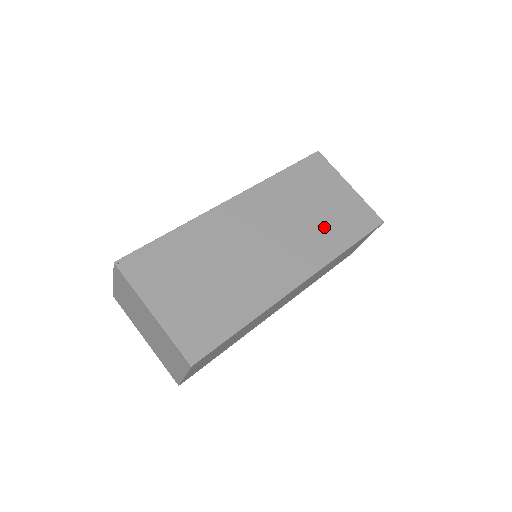
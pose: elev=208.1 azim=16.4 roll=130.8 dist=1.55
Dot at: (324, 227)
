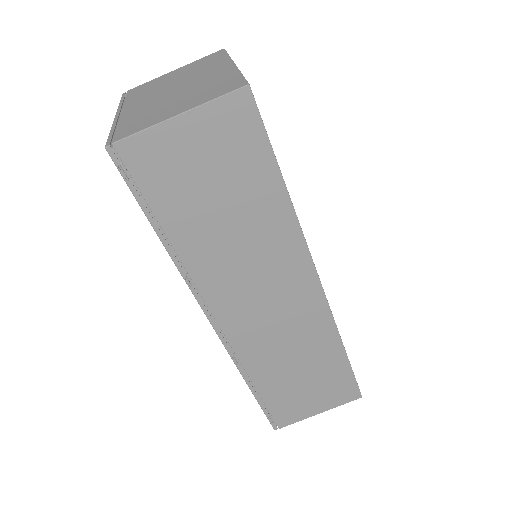
Dot at: occluded
